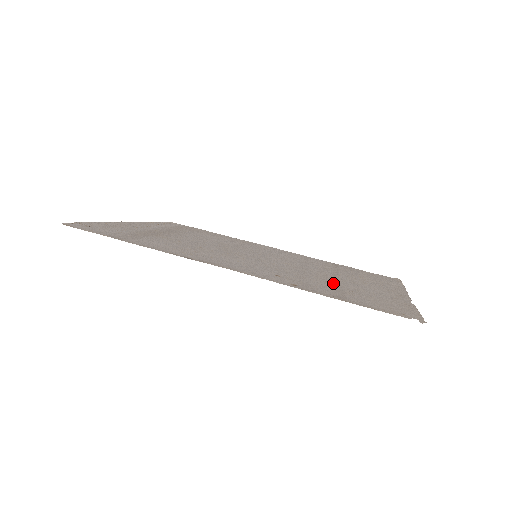
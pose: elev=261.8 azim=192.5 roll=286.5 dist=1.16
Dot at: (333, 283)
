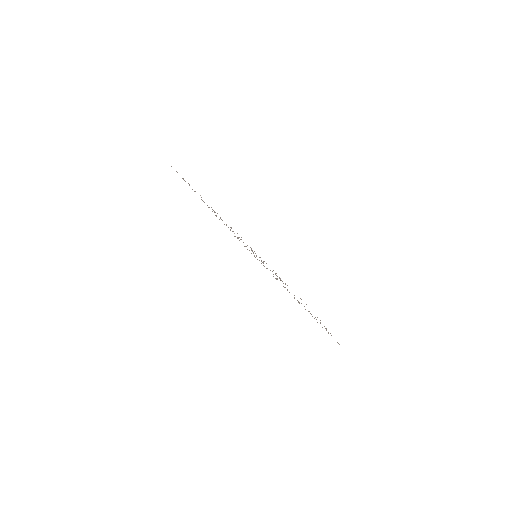
Dot at: occluded
